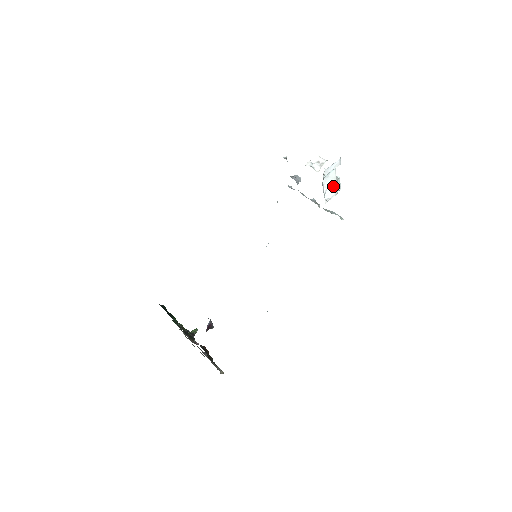
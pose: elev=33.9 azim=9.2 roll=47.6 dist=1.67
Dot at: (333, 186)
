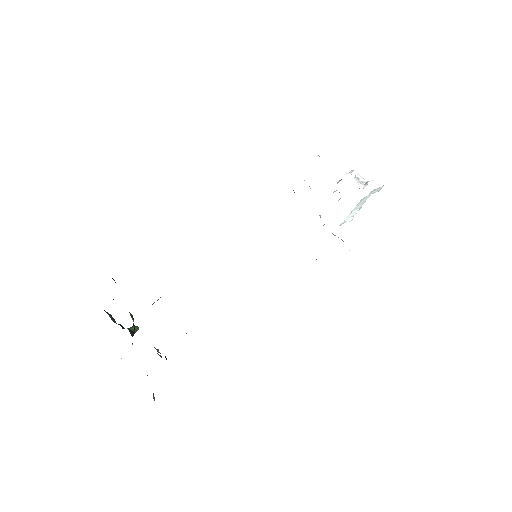
Dot at: (357, 211)
